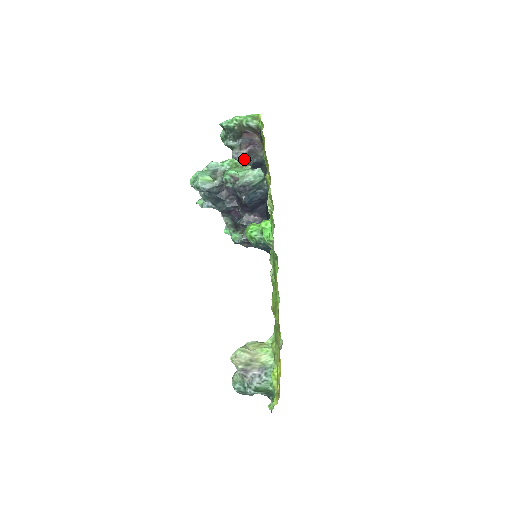
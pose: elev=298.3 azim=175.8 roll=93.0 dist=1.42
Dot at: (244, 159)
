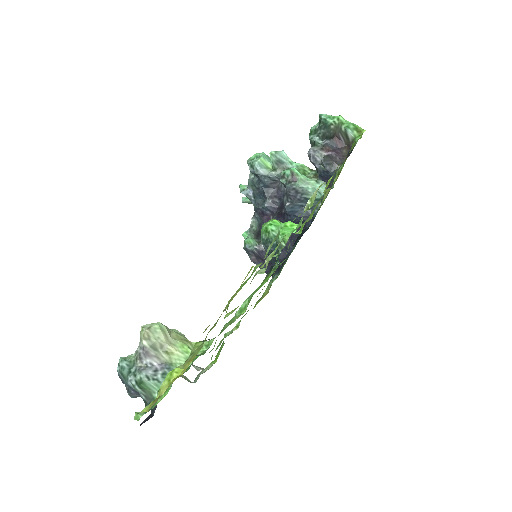
Dot at: (318, 161)
